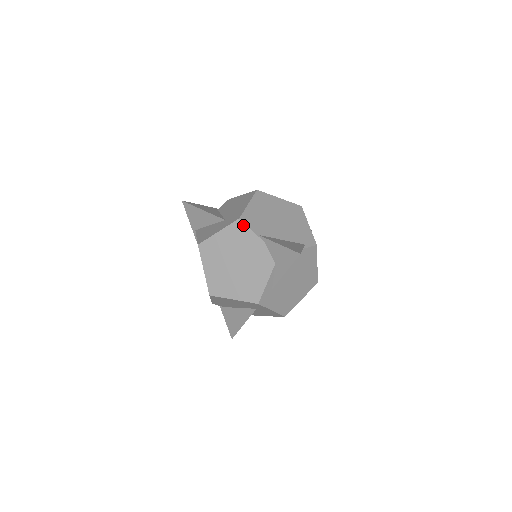
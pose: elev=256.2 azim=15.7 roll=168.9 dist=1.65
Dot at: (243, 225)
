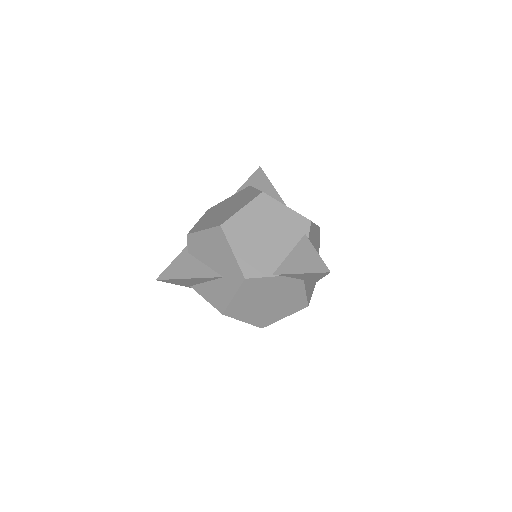
Dot at: (253, 280)
